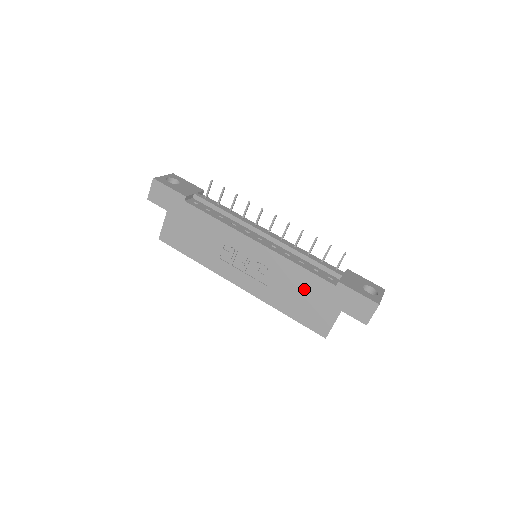
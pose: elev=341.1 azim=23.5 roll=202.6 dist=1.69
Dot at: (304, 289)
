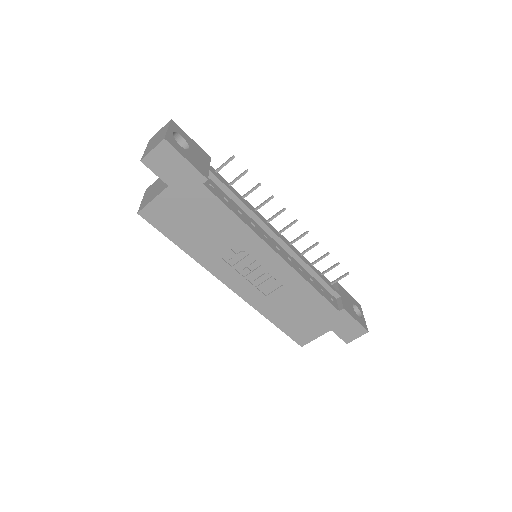
Dot at: (305, 307)
